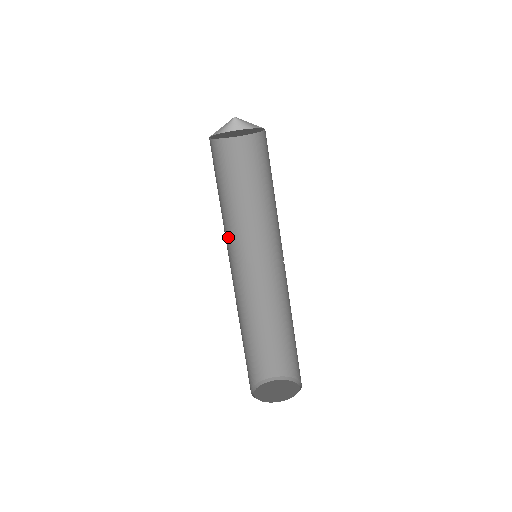
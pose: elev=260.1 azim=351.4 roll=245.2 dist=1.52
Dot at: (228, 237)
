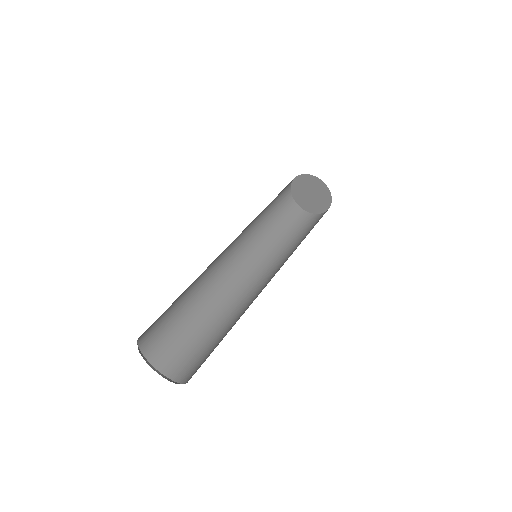
Dot at: (245, 231)
